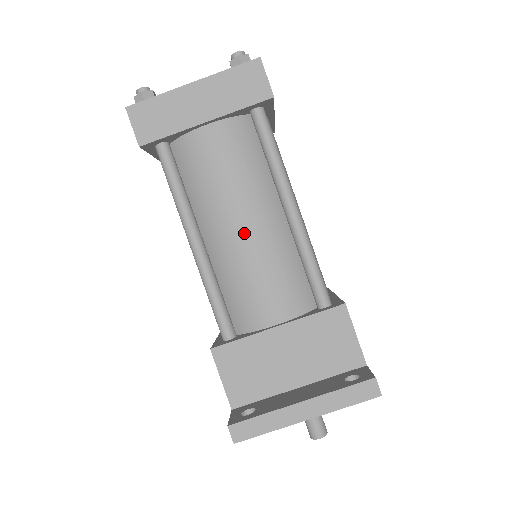
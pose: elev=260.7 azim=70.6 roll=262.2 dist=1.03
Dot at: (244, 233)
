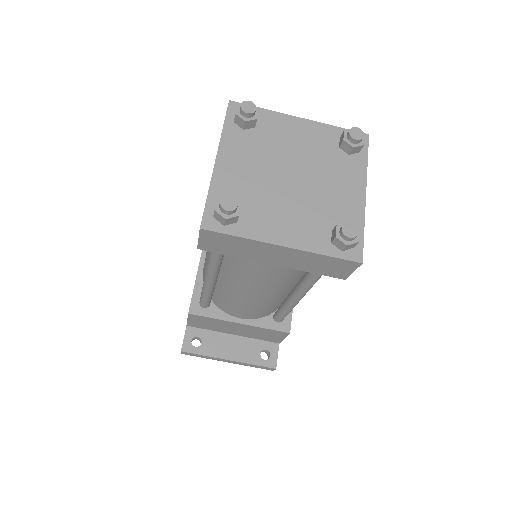
Dot at: (252, 296)
